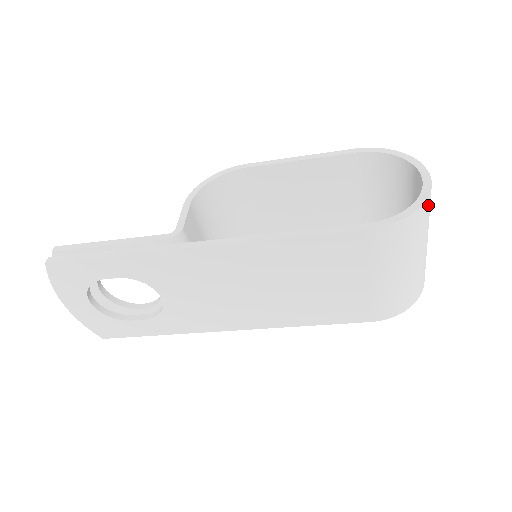
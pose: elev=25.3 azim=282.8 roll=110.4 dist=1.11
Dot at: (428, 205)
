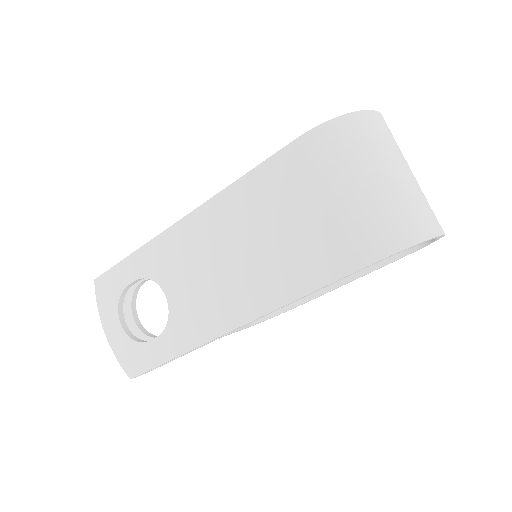
Dot at: (370, 121)
